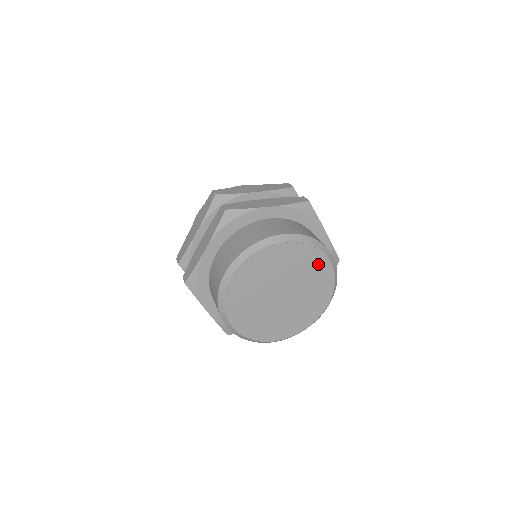
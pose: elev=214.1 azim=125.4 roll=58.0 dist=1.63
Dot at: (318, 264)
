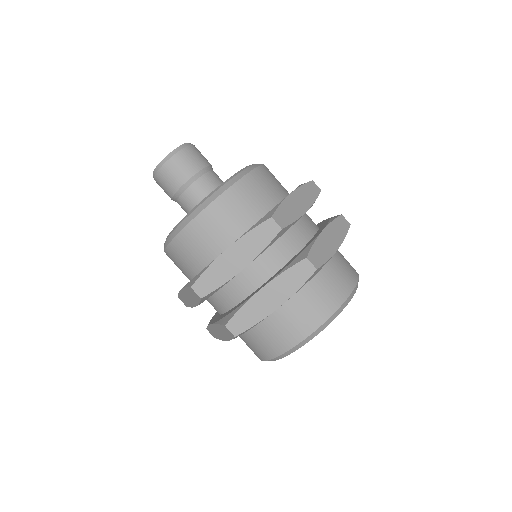
Dot at: occluded
